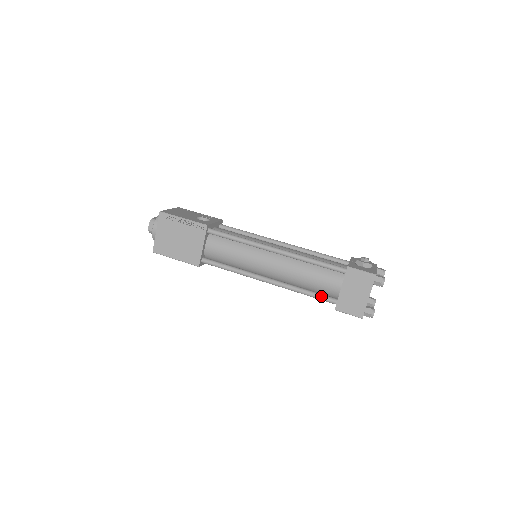
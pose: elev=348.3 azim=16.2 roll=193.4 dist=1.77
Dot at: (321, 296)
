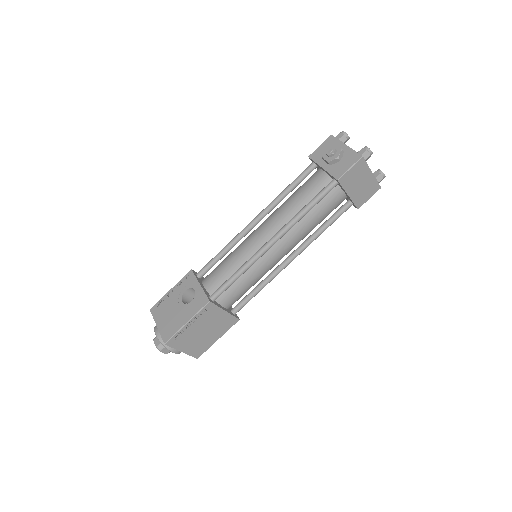
Dot at: (338, 216)
